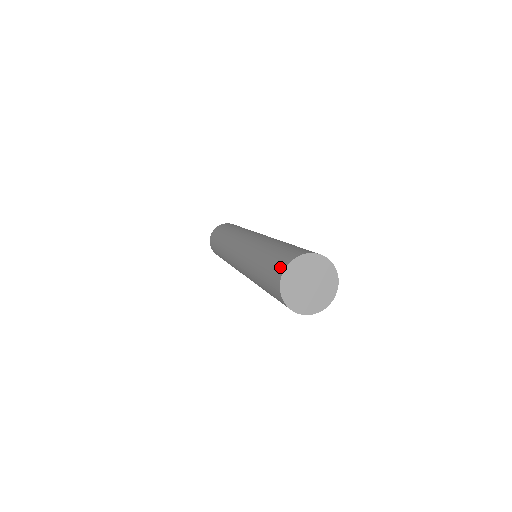
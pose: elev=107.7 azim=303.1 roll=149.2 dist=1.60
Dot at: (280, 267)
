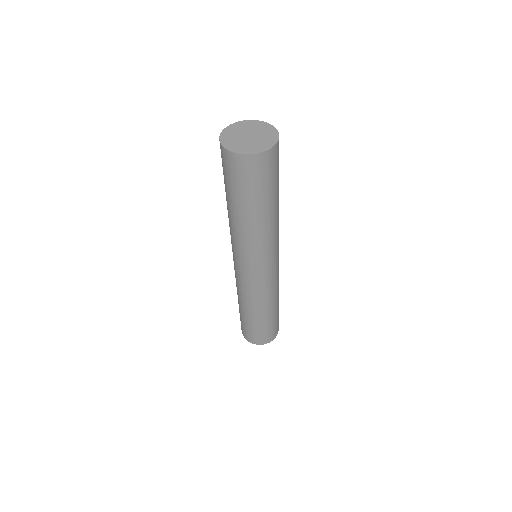
Dot at: occluded
